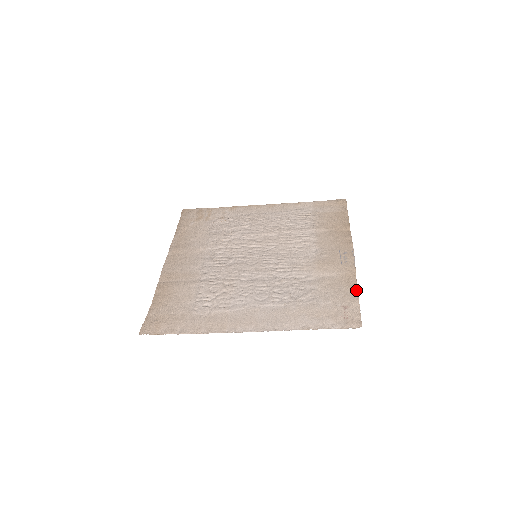
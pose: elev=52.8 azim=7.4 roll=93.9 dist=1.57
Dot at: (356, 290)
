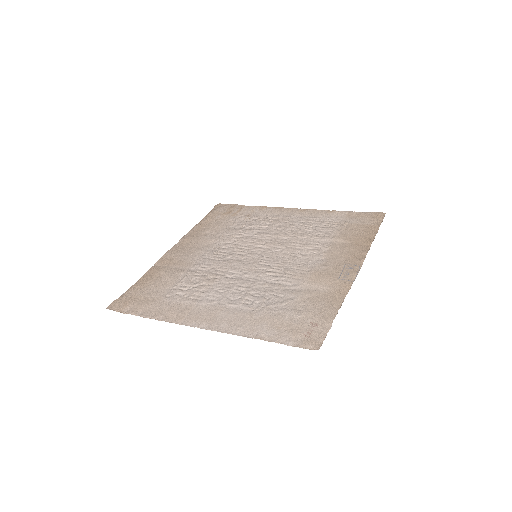
Dot at: (337, 309)
